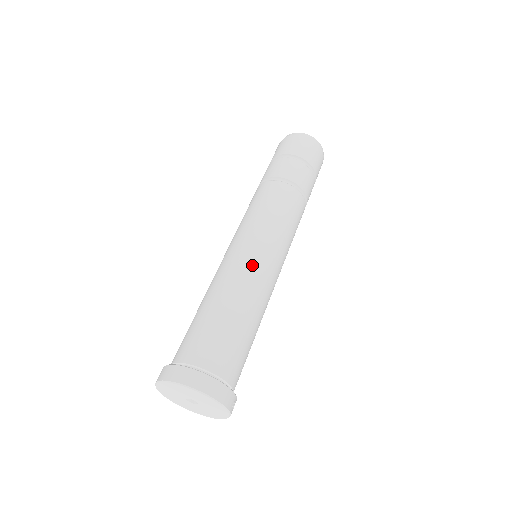
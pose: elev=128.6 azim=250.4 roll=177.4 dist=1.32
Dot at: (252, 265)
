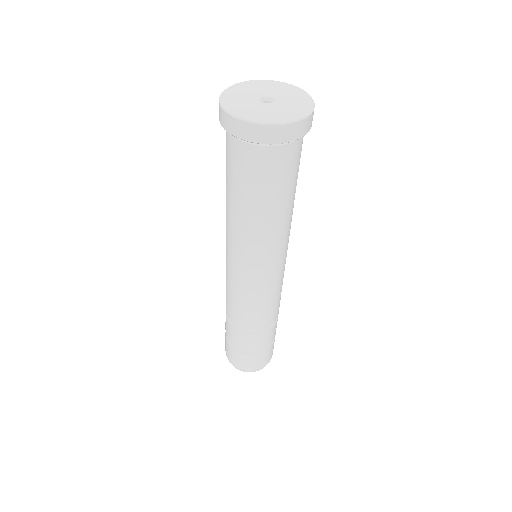
Dot at: occluded
